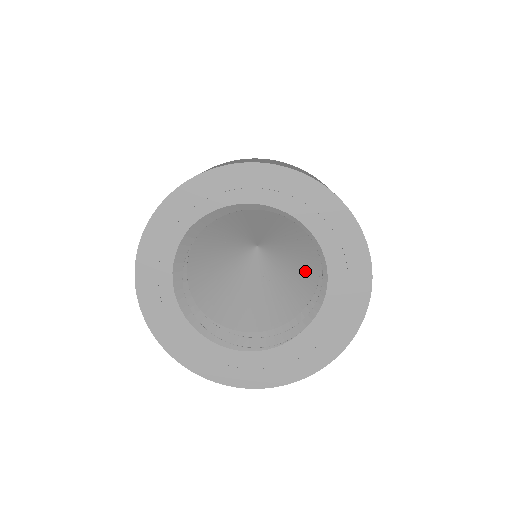
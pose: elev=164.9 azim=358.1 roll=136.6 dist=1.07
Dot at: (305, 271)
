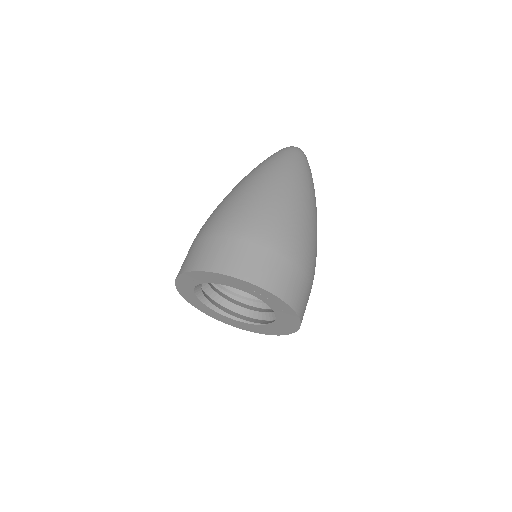
Dot at: occluded
